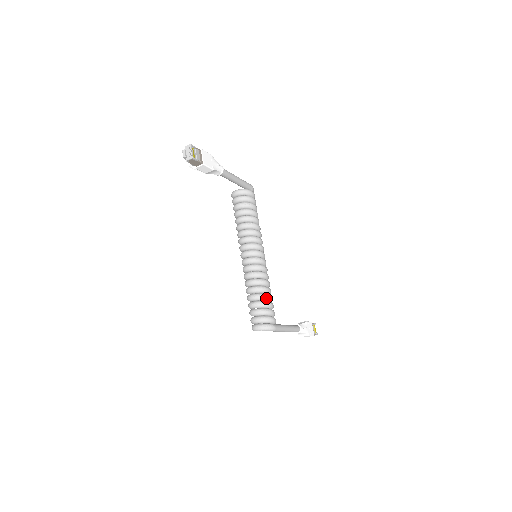
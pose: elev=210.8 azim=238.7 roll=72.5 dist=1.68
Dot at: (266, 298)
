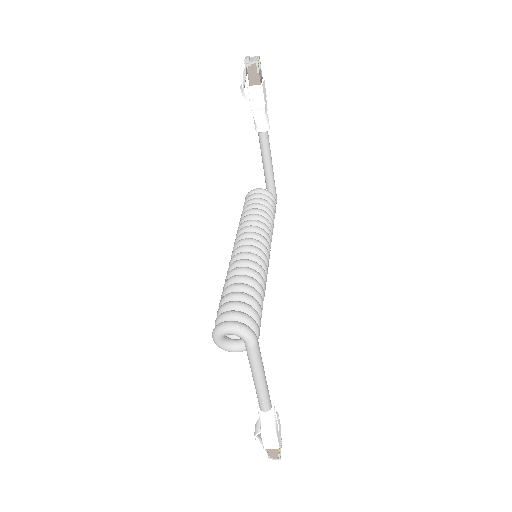
Dot at: (257, 296)
